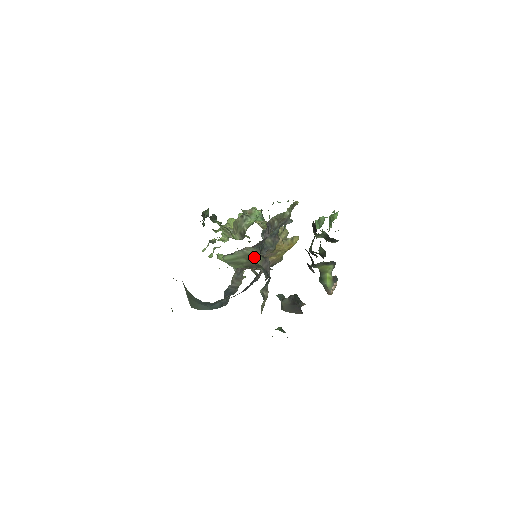
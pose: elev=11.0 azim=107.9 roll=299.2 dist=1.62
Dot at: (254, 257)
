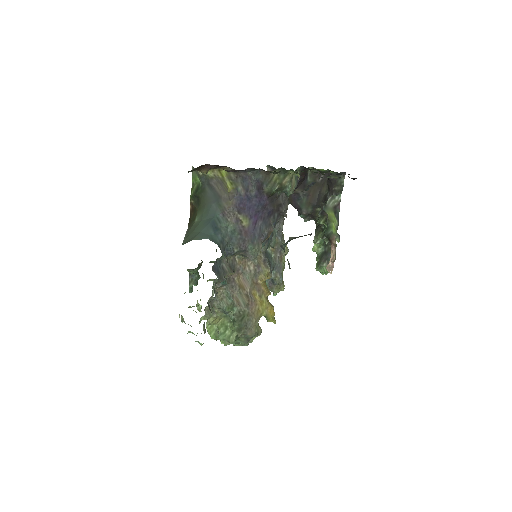
Dot at: occluded
